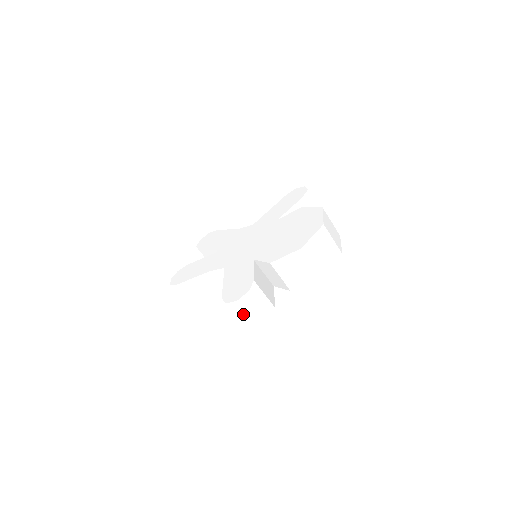
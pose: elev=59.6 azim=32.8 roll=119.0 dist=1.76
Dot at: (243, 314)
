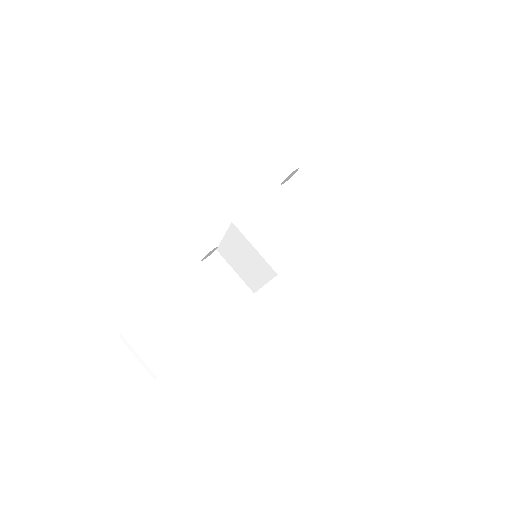
Dot at: (277, 221)
